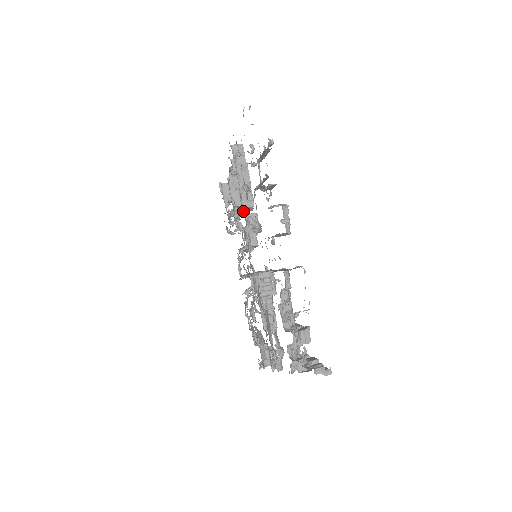
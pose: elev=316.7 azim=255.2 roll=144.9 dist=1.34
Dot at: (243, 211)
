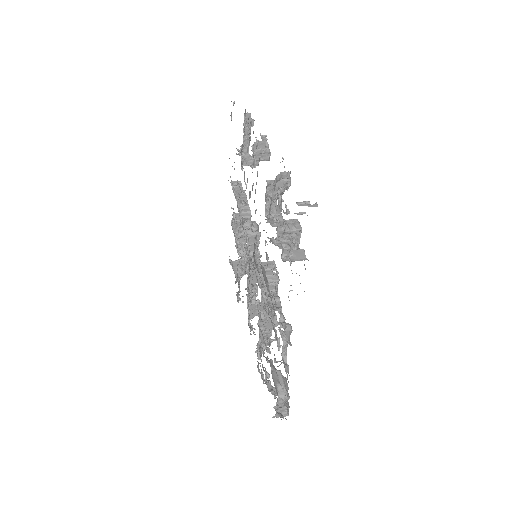
Dot at: (241, 218)
